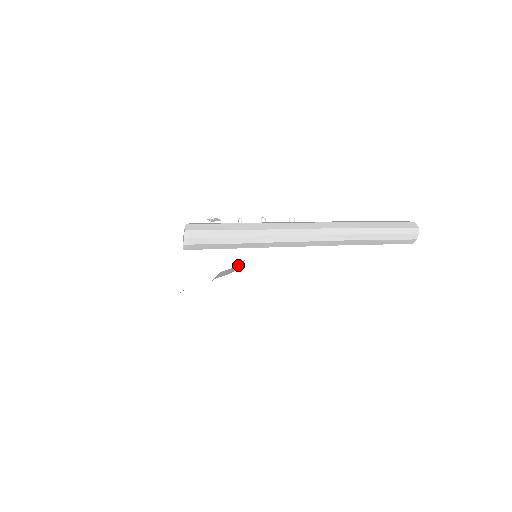
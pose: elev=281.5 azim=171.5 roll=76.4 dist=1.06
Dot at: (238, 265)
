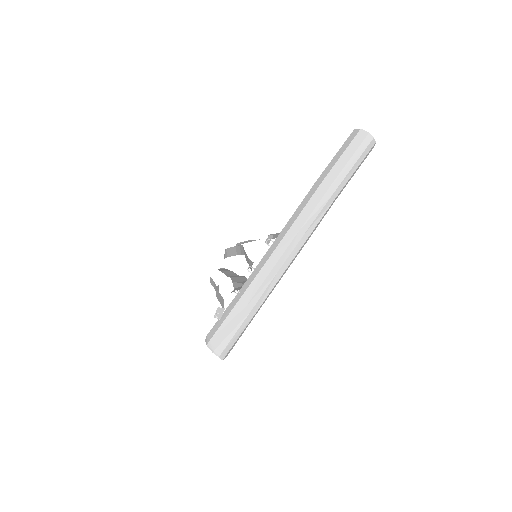
Dot at: (239, 247)
